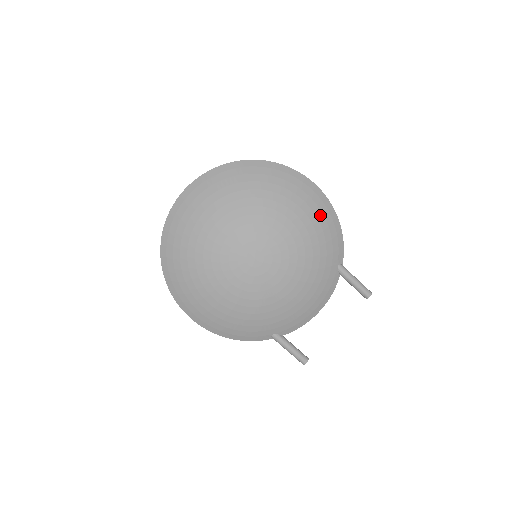
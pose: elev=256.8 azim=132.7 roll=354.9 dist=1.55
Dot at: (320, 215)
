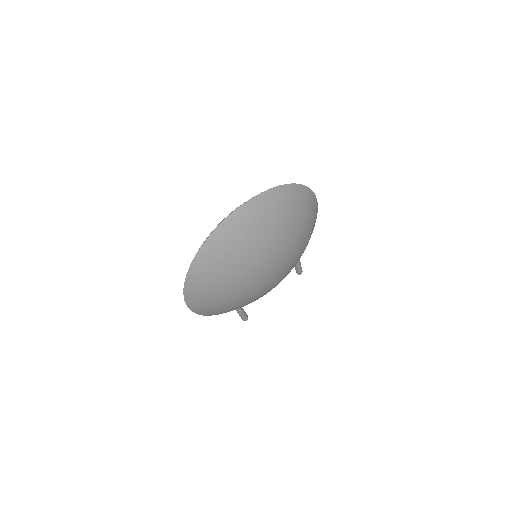
Dot at: occluded
